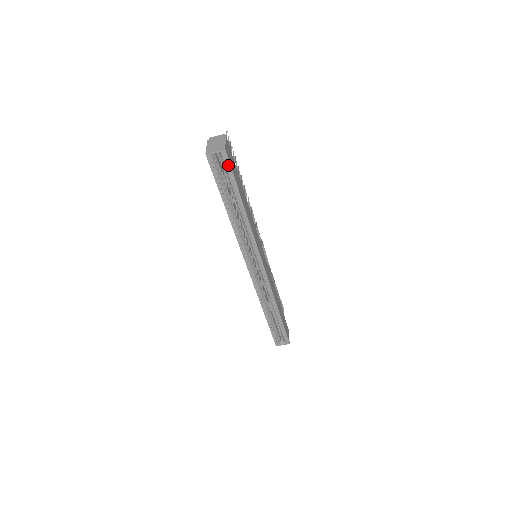
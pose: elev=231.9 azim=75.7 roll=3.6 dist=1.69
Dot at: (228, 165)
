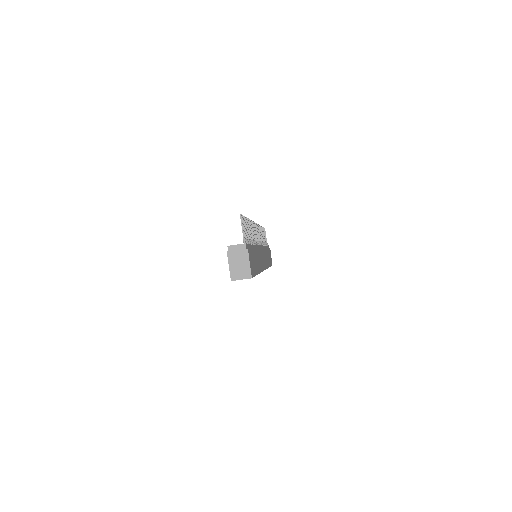
Dot at: occluded
